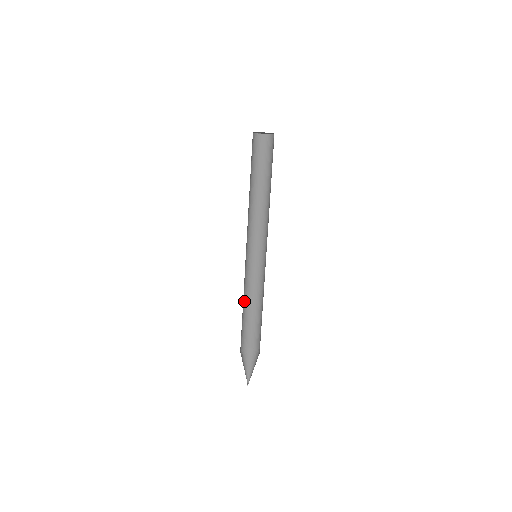
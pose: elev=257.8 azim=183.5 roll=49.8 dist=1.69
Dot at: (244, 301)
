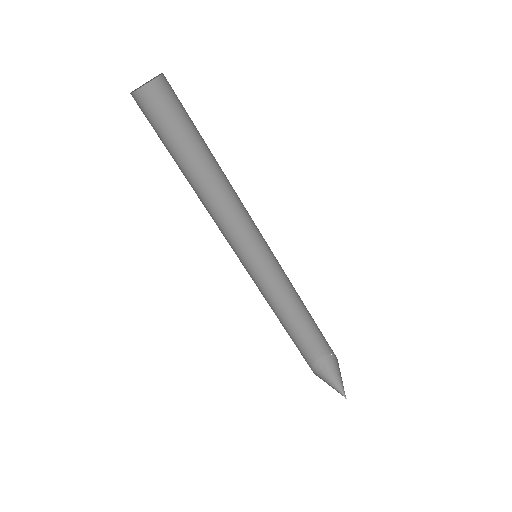
Dot at: (286, 306)
